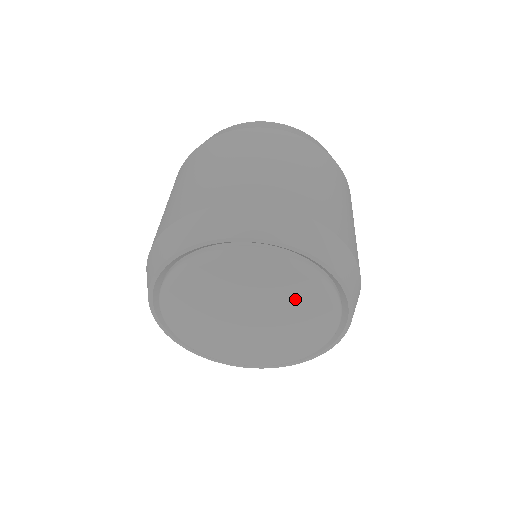
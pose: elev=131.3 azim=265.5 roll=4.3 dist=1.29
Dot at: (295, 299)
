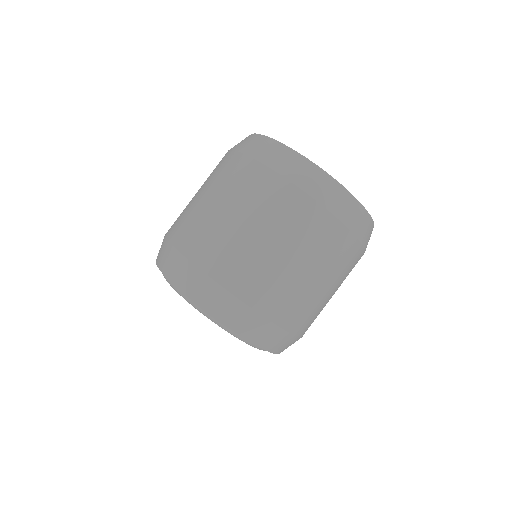
Dot at: occluded
